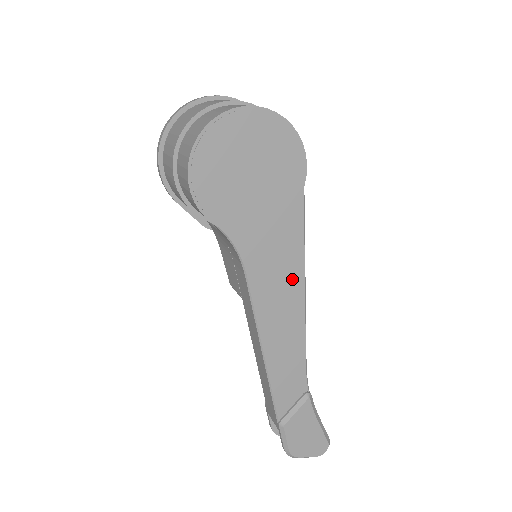
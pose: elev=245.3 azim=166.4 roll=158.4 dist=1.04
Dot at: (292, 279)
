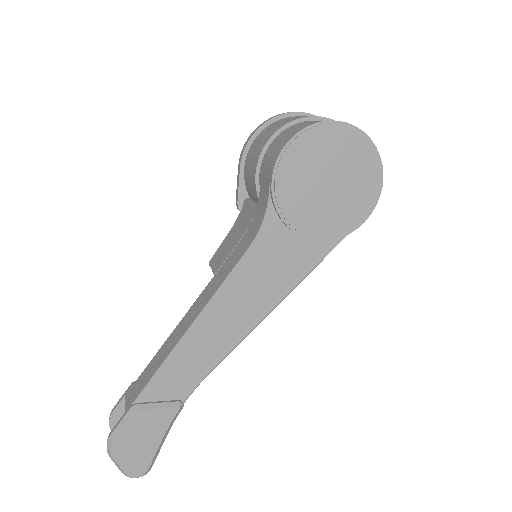
Dot at: (271, 293)
